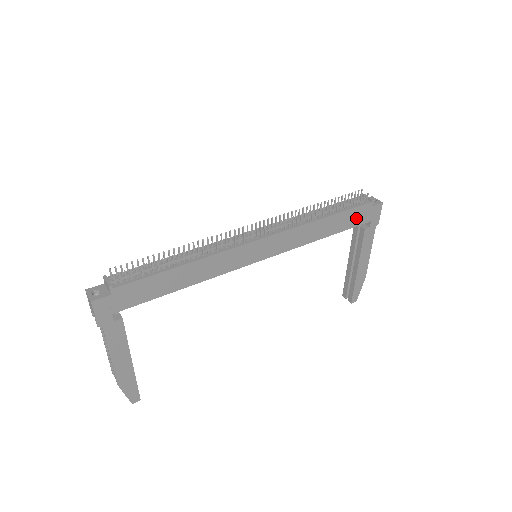
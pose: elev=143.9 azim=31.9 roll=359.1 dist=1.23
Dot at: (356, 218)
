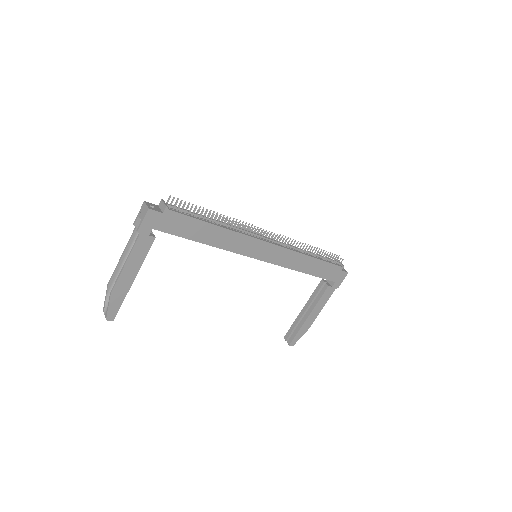
Dot at: (328, 272)
